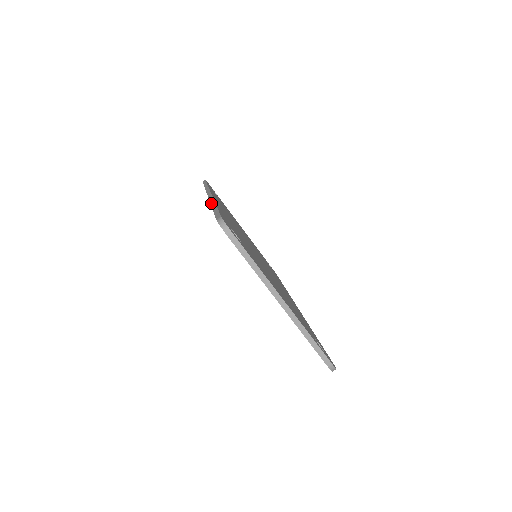
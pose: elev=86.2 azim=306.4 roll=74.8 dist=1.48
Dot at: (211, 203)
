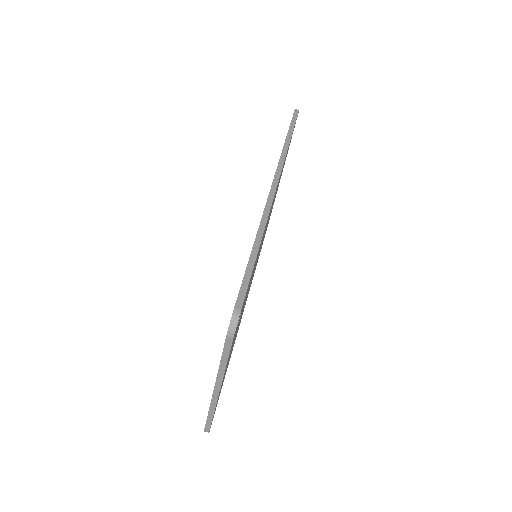
Dot at: (260, 227)
